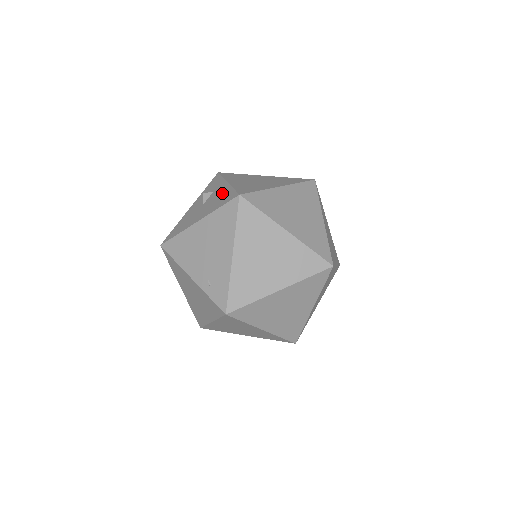
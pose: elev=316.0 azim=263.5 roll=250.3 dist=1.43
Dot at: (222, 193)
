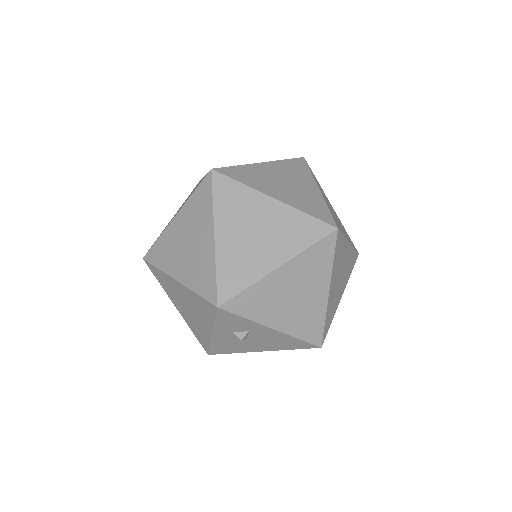
Dot at: (279, 339)
